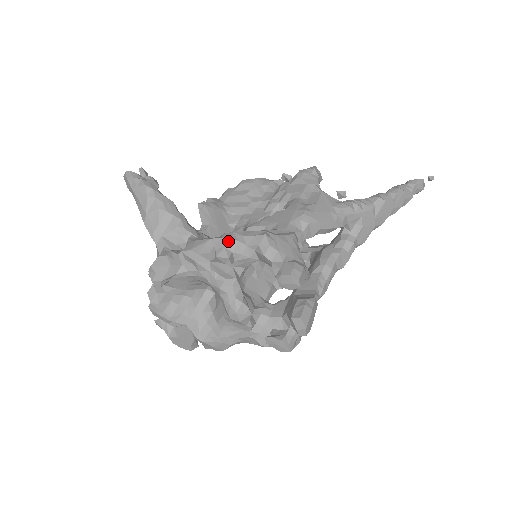
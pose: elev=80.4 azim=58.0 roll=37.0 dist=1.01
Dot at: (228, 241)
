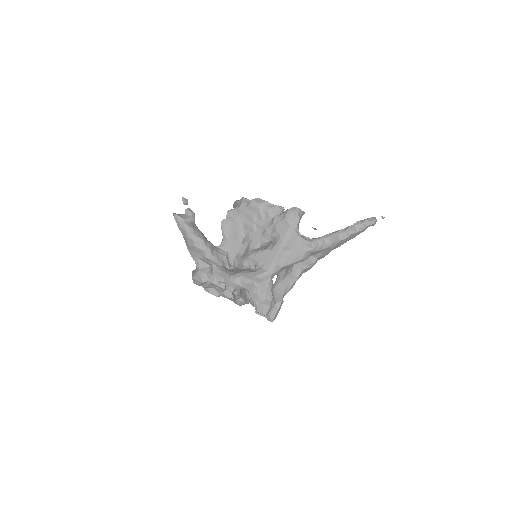
Dot at: (232, 284)
